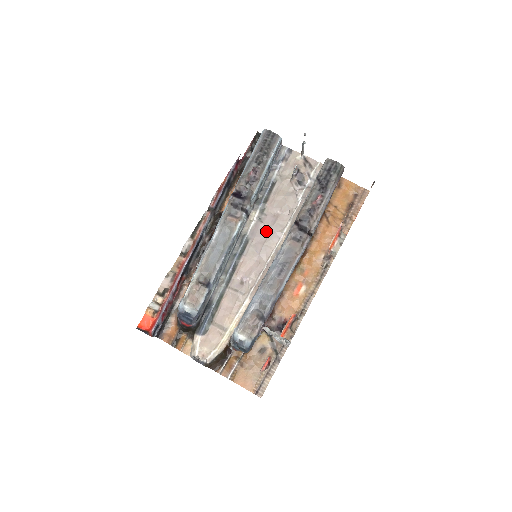
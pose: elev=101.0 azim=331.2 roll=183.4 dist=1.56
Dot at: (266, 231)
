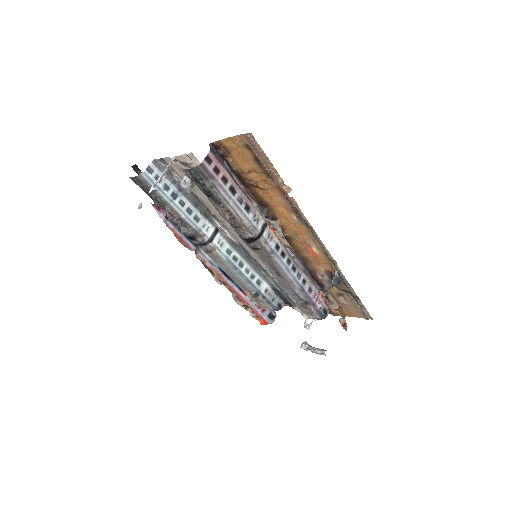
Dot at: occluded
